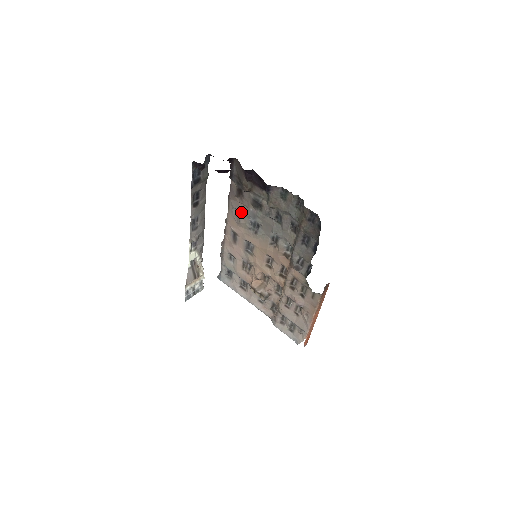
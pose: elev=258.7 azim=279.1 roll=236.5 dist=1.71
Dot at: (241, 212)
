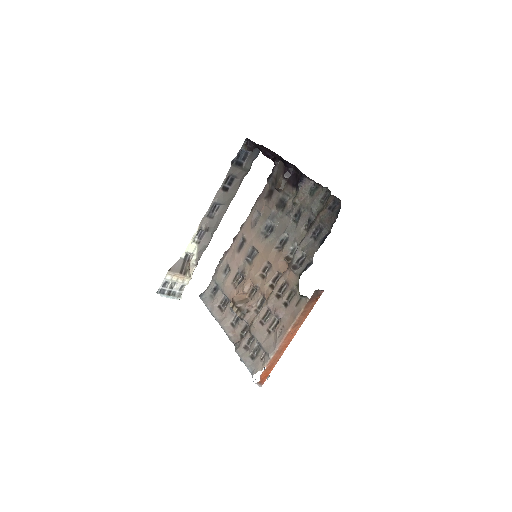
Dot at: (261, 215)
